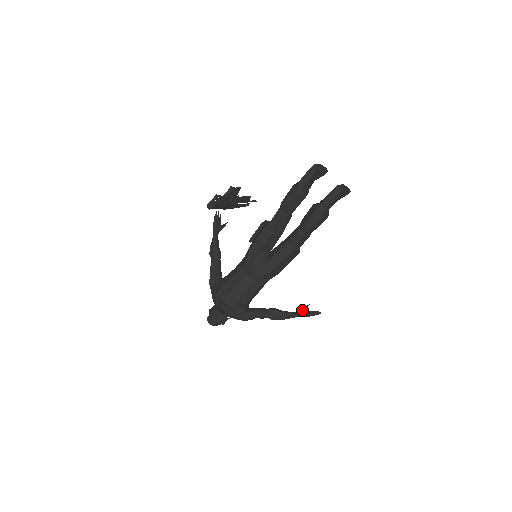
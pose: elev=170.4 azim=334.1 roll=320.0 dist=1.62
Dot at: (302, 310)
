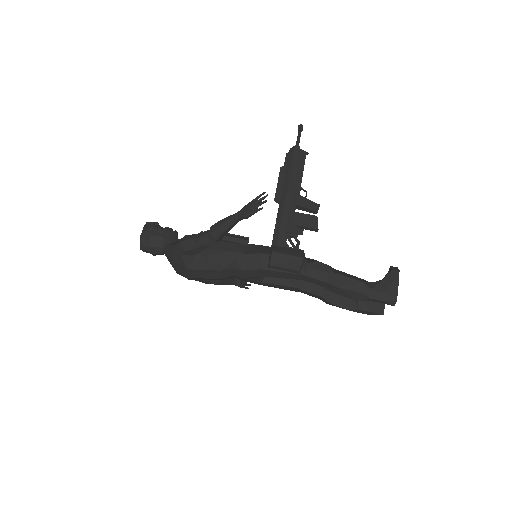
Dot at: occluded
